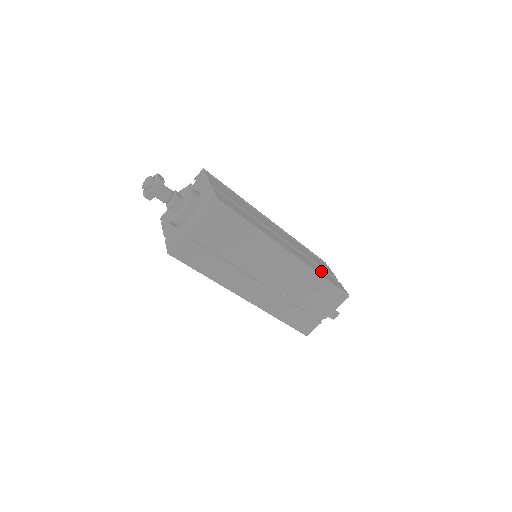
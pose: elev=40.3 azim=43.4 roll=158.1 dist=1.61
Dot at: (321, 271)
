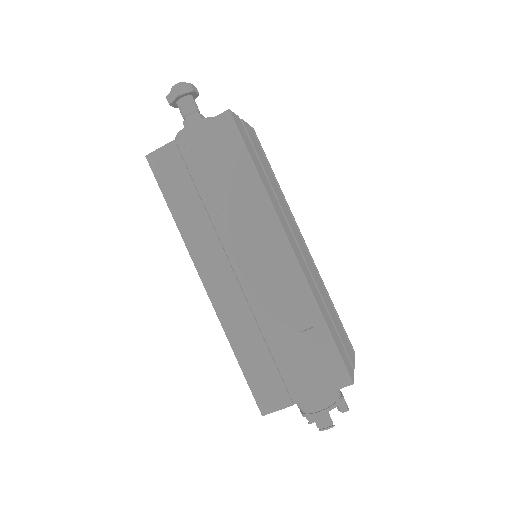
Dot at: (328, 319)
